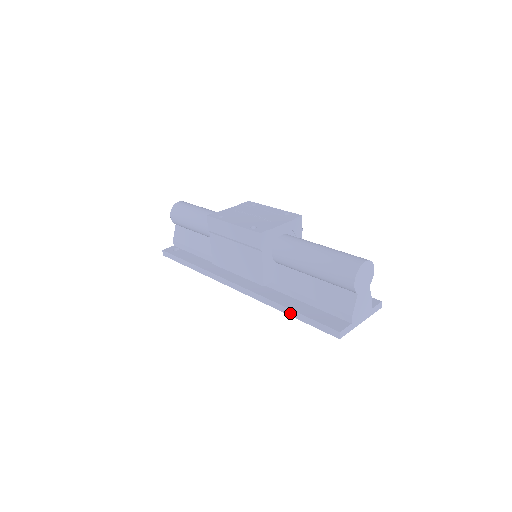
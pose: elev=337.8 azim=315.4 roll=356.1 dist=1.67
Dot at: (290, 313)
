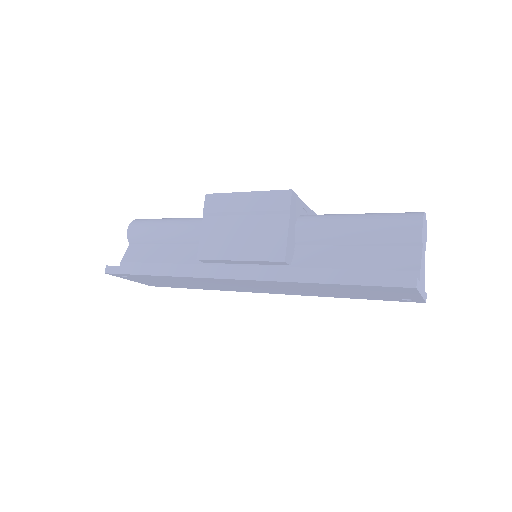
Dot at: (331, 280)
